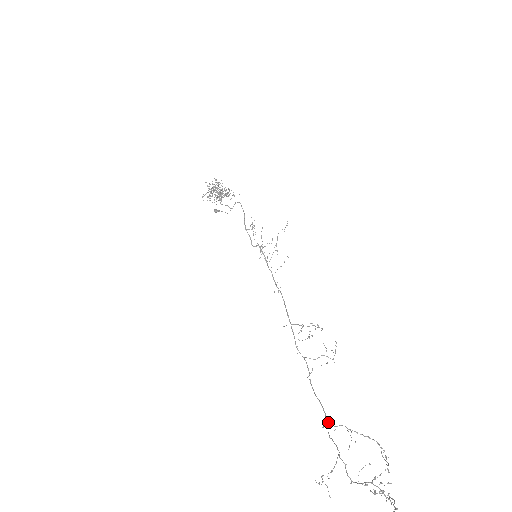
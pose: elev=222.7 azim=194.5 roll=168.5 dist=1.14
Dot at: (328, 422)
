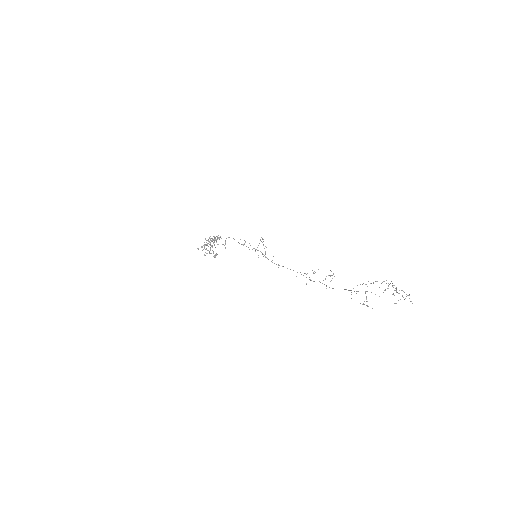
Dot at: (351, 294)
